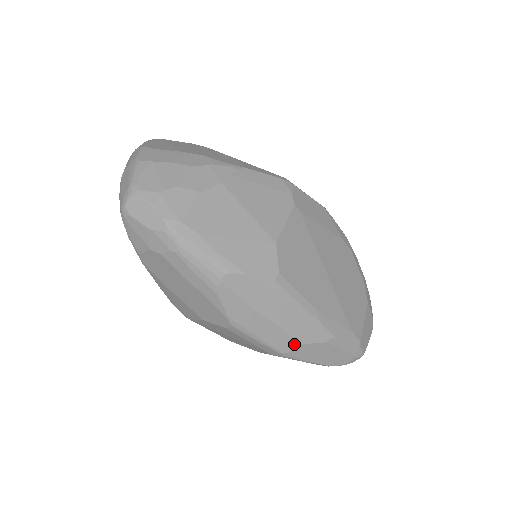
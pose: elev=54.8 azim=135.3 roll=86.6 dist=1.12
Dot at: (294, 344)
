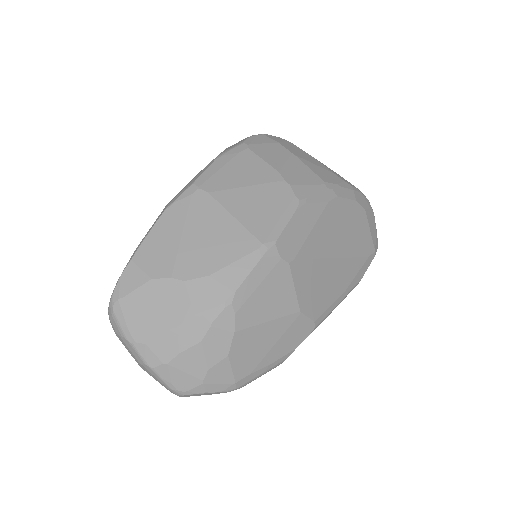
Dot at: occluded
